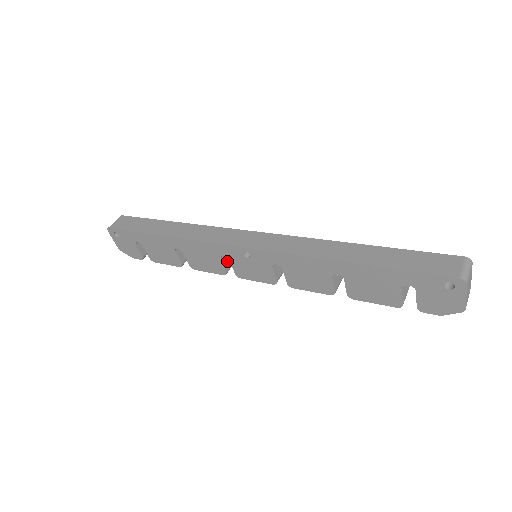
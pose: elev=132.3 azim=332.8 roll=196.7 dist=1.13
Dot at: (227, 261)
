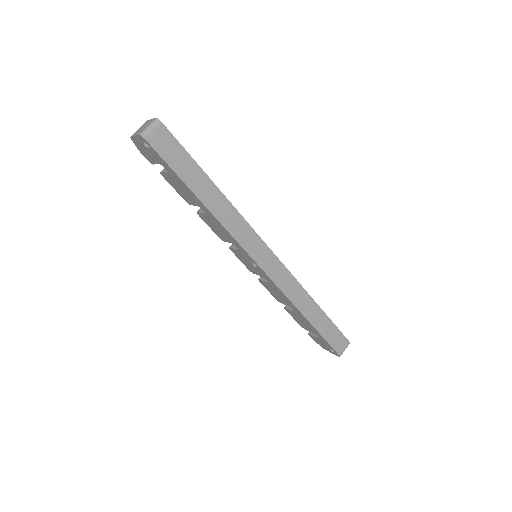
Dot at: occluded
